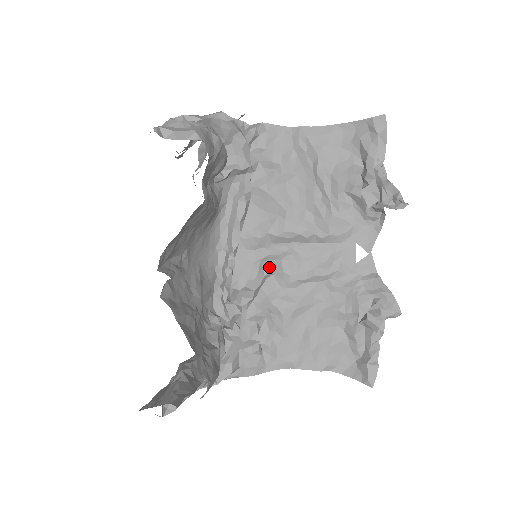
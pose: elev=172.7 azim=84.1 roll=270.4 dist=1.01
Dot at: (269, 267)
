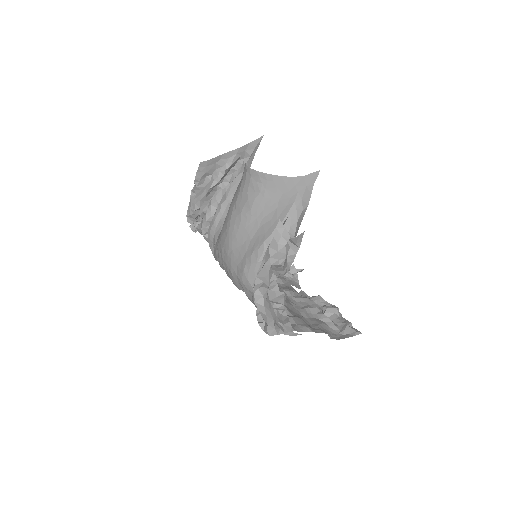
Dot at: occluded
